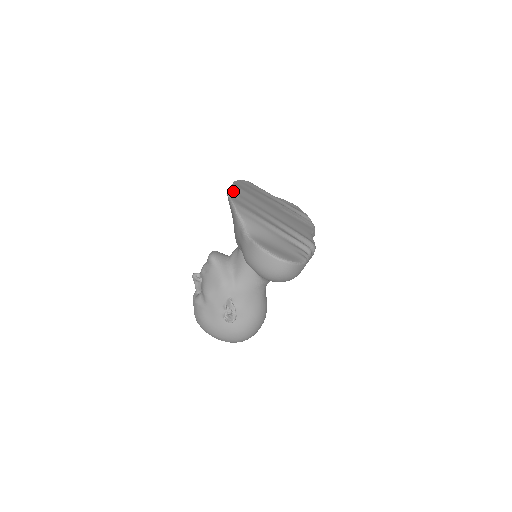
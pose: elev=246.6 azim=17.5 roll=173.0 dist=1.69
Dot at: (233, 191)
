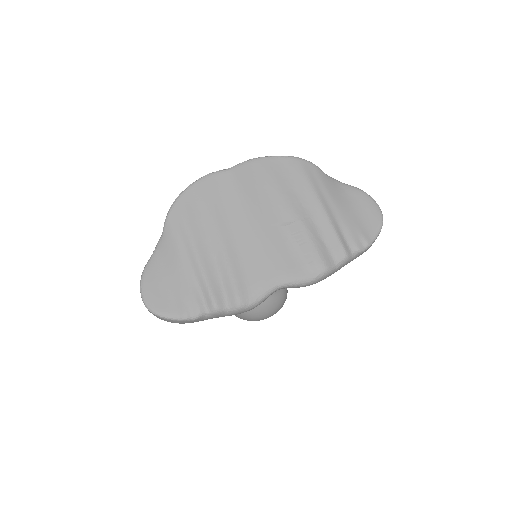
Dot at: (208, 180)
